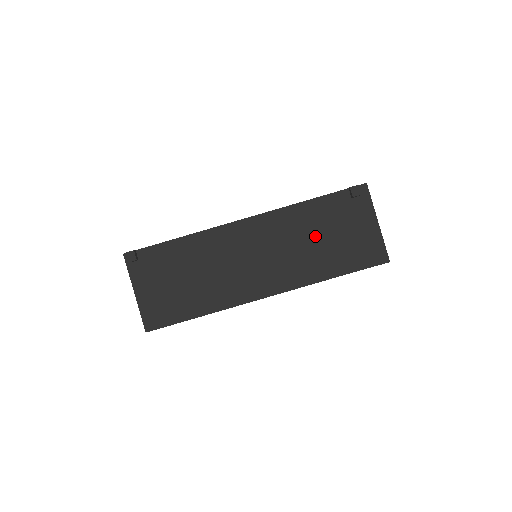
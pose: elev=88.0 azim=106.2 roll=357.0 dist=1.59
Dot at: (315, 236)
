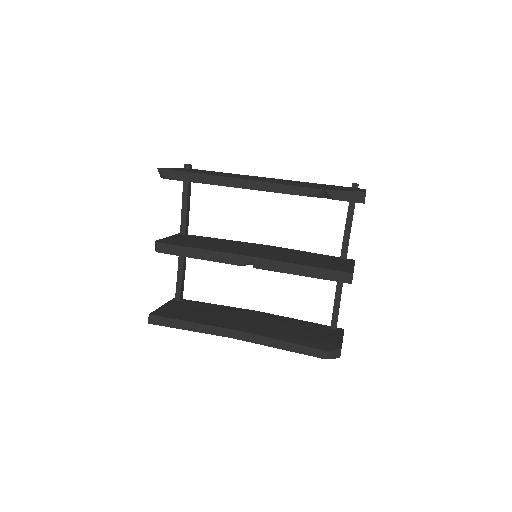
Dot at: (314, 185)
